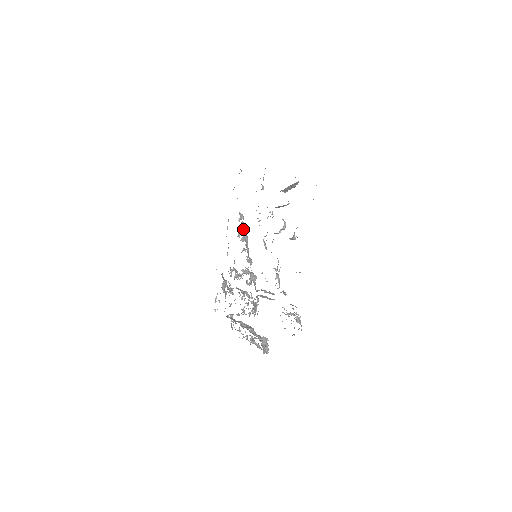
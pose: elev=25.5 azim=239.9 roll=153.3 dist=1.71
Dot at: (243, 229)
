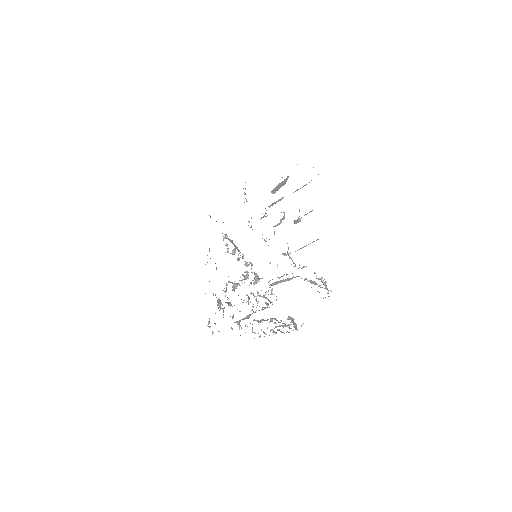
Dot at: (232, 243)
